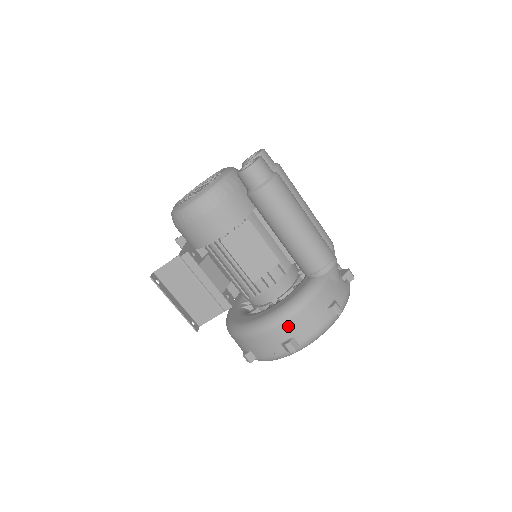
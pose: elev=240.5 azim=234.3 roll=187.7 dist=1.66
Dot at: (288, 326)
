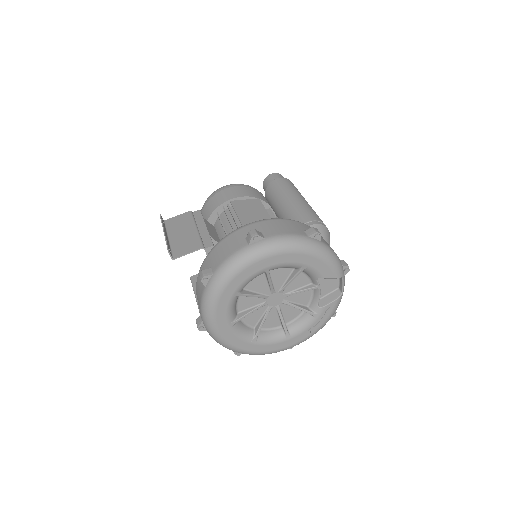
Dot at: (259, 225)
